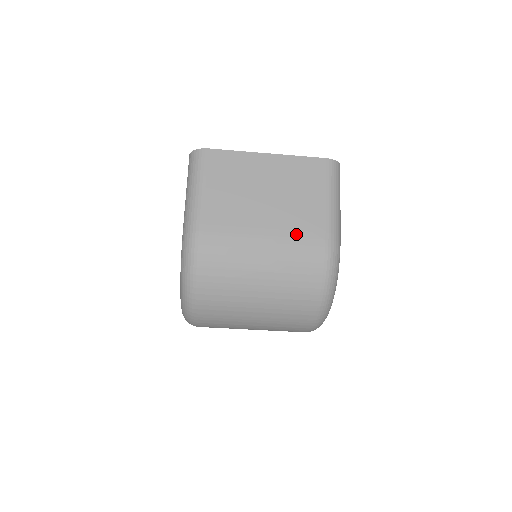
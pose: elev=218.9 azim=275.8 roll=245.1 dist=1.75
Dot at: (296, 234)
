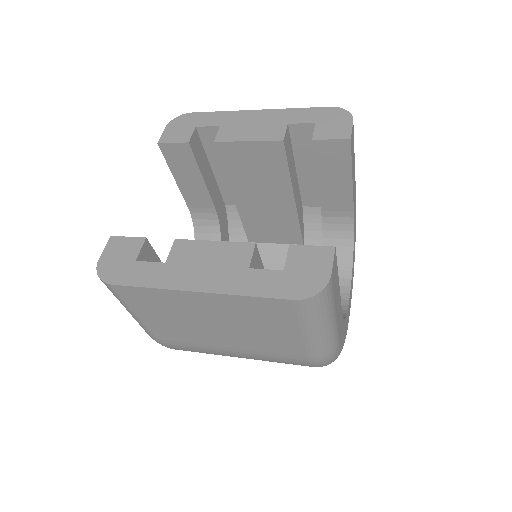
Dot at: (269, 354)
